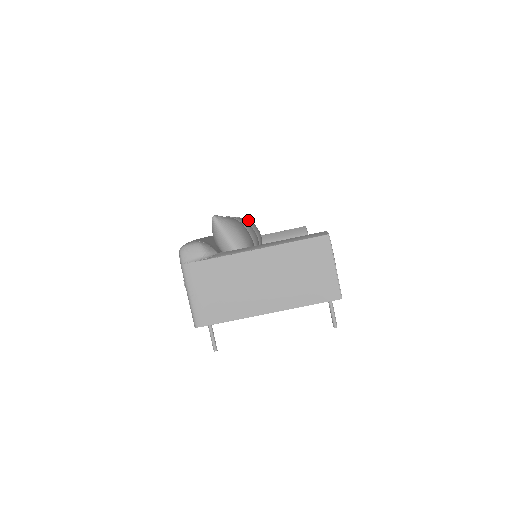
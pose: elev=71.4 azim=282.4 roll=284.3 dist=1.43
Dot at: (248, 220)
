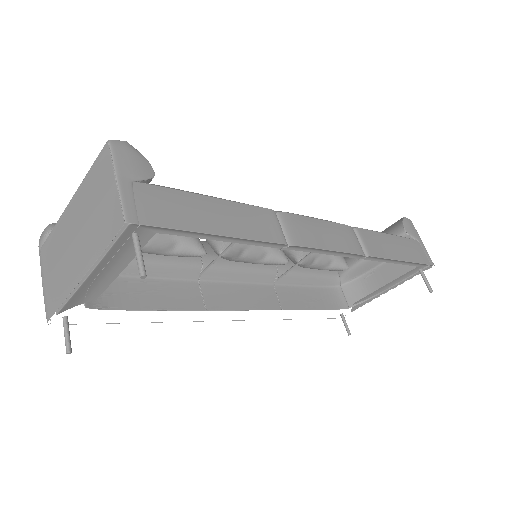
Dot at: occluded
